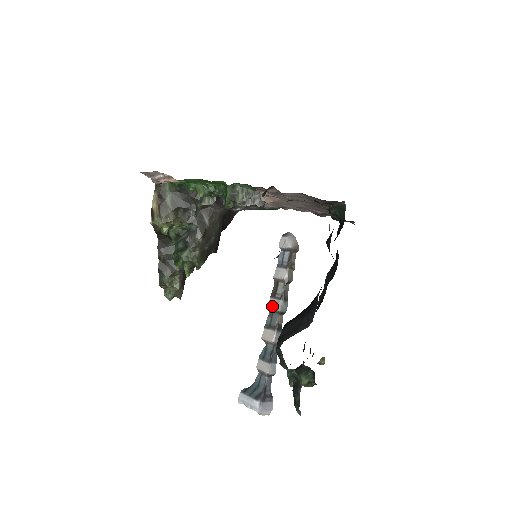
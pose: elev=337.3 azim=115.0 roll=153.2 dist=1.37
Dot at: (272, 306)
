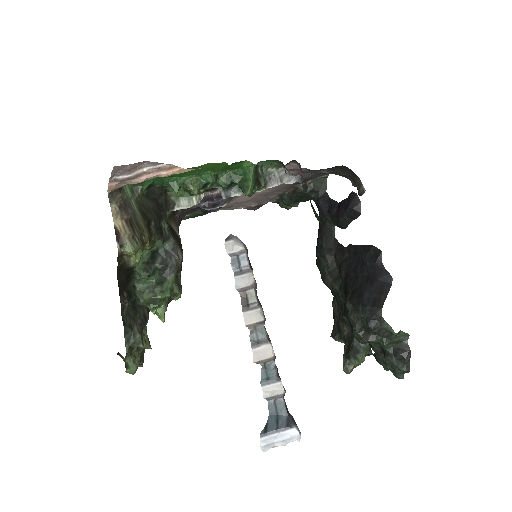
Dot at: (251, 320)
